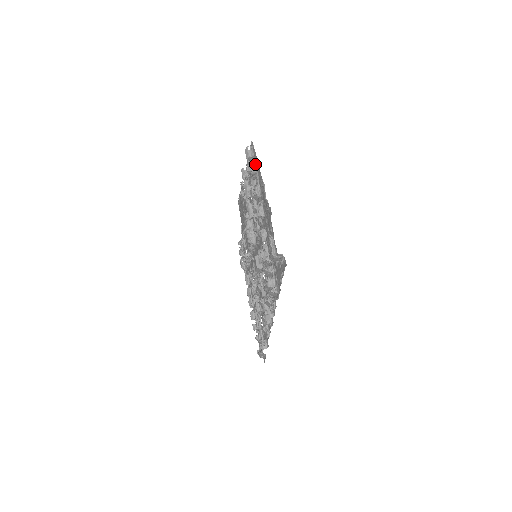
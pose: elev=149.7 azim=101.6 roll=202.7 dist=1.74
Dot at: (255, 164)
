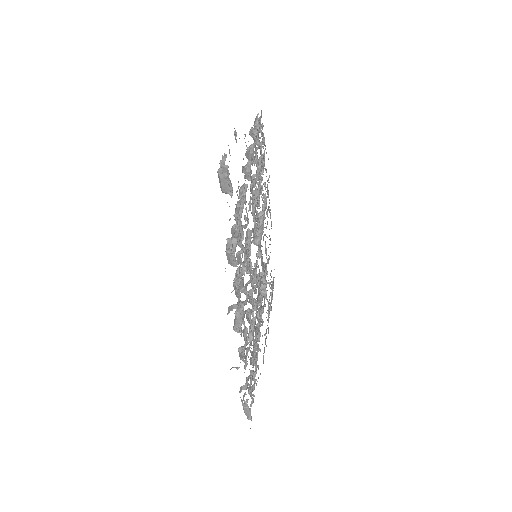
Dot at: occluded
